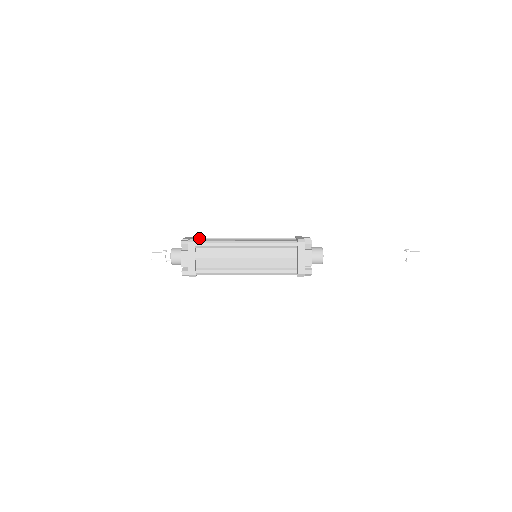
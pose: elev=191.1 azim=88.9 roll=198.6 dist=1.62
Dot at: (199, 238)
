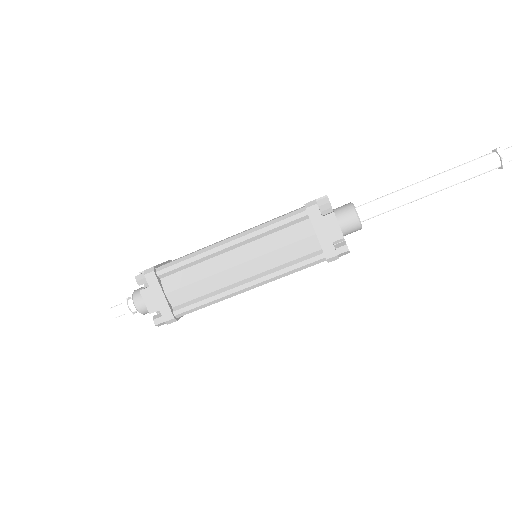
Dot at: occluded
